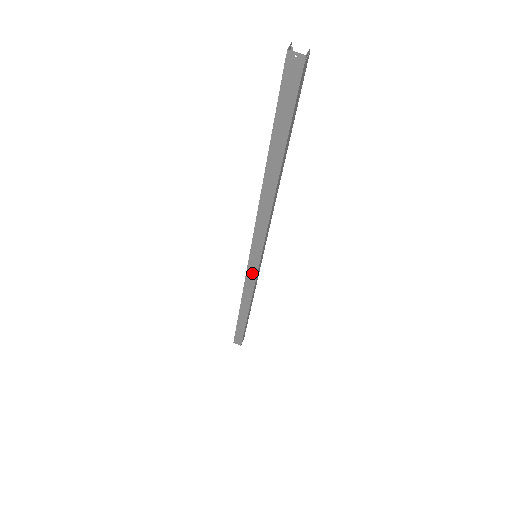
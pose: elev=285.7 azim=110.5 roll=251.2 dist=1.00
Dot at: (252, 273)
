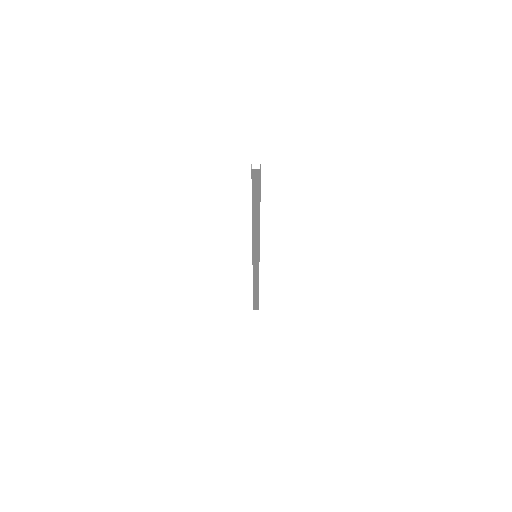
Dot at: (256, 266)
